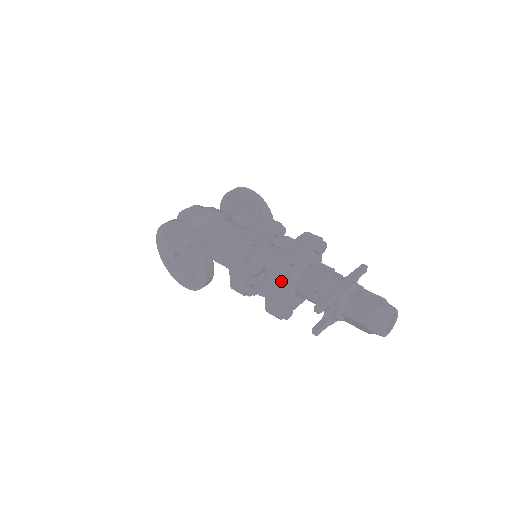
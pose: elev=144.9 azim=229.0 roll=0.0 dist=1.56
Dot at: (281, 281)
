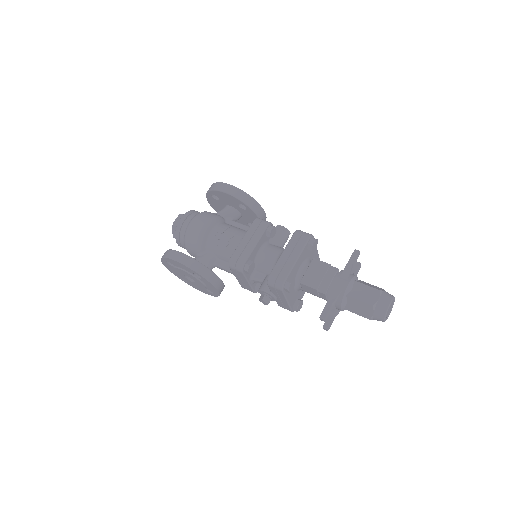
Dot at: (285, 294)
